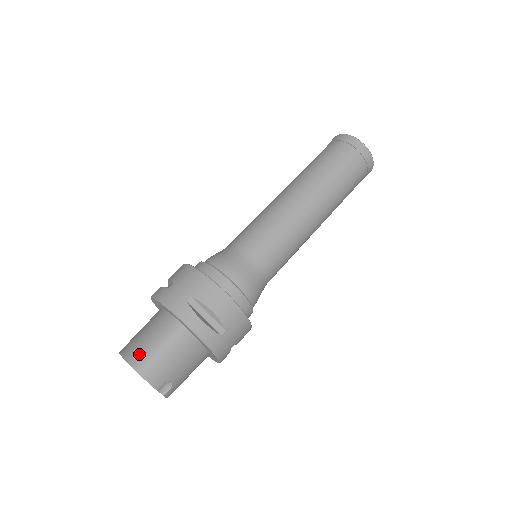
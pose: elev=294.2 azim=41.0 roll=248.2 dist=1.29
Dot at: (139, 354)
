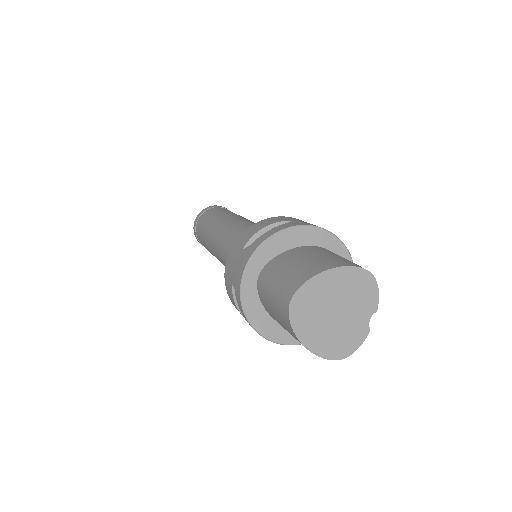
Dot at: (352, 262)
